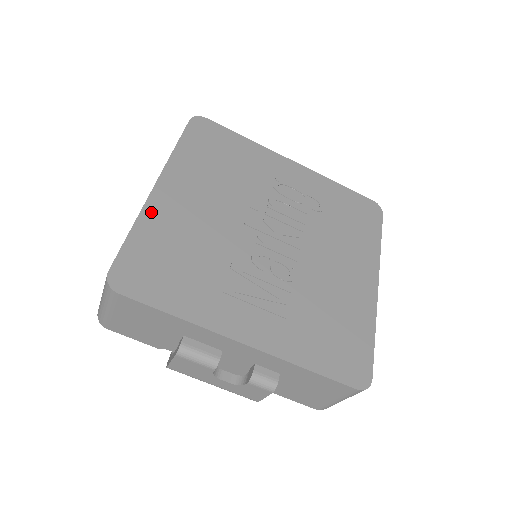
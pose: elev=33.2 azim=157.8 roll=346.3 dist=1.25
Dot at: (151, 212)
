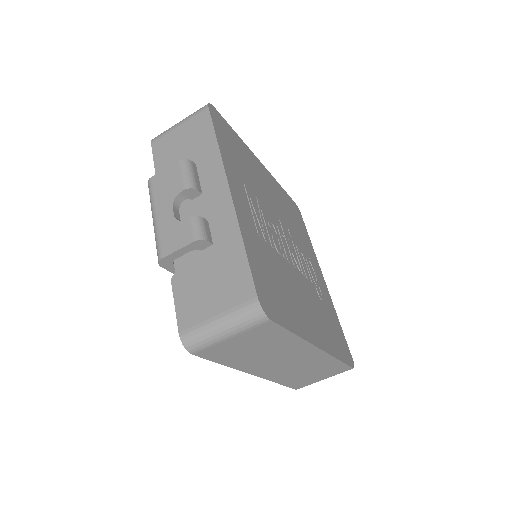
Dot at: (249, 151)
